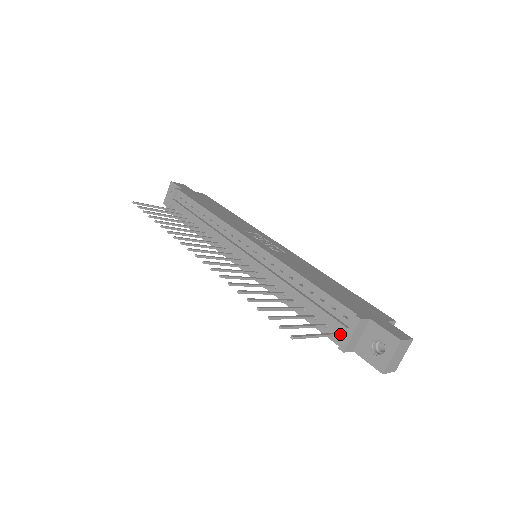
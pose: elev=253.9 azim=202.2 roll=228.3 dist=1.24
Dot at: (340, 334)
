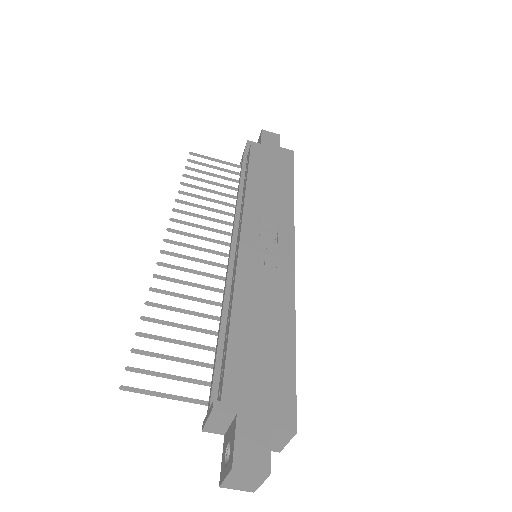
Dot at: occluded
